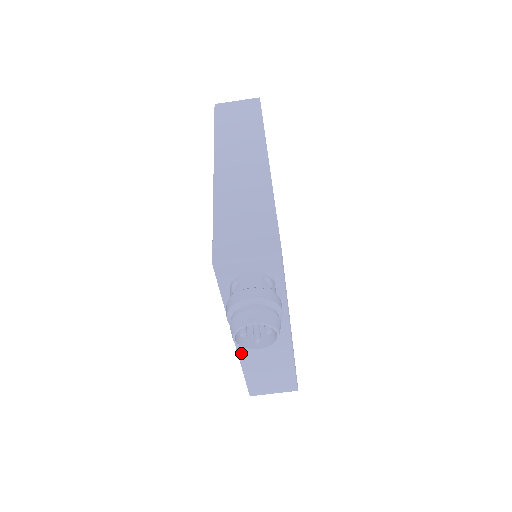
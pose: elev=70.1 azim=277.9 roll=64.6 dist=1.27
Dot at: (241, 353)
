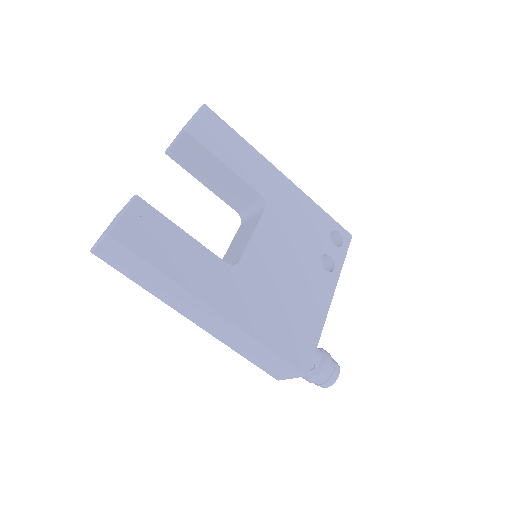
Dot at: occluded
